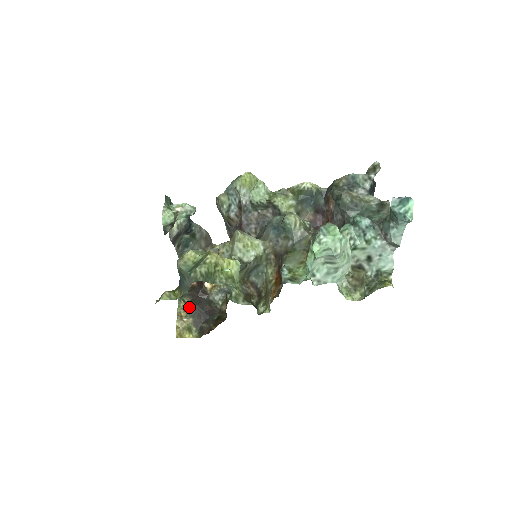
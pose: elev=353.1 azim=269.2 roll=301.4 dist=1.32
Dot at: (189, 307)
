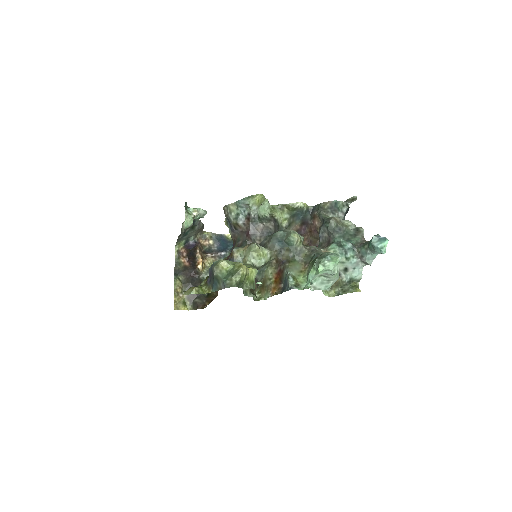
Dot at: (184, 285)
